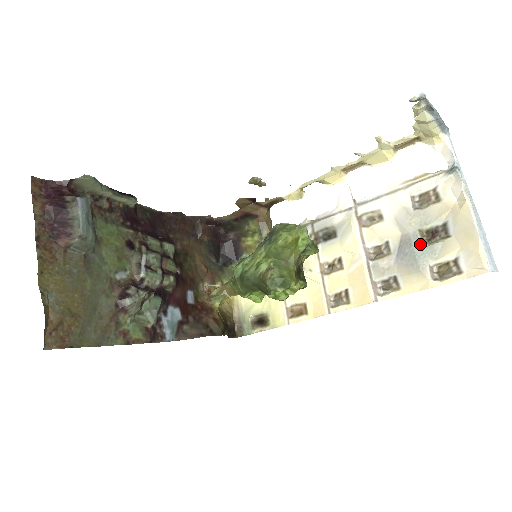
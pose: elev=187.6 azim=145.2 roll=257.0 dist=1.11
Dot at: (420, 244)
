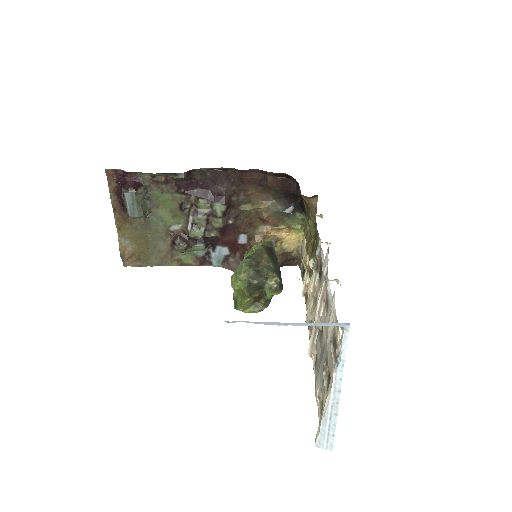
Dot at: (322, 367)
